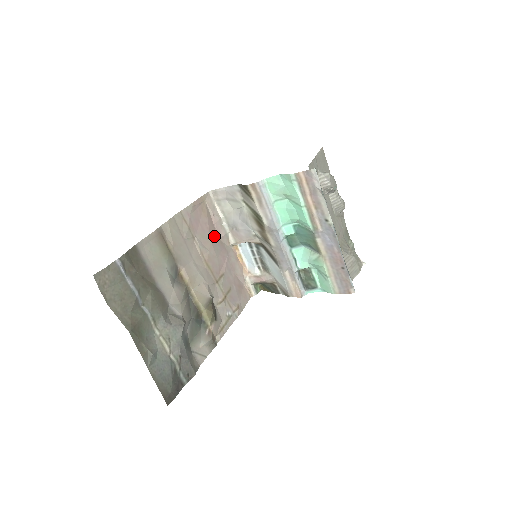
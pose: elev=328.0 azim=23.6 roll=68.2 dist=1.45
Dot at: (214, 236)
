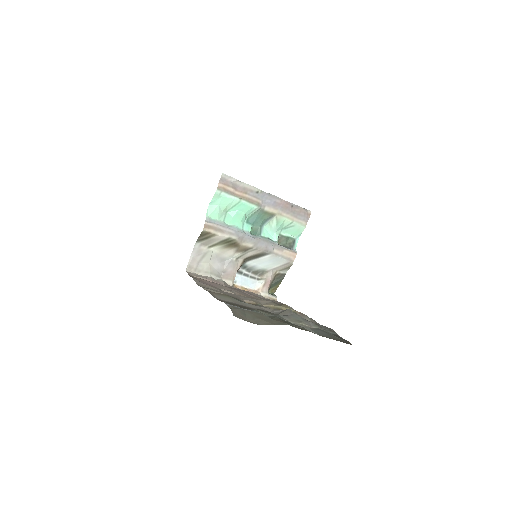
Dot at: occluded
